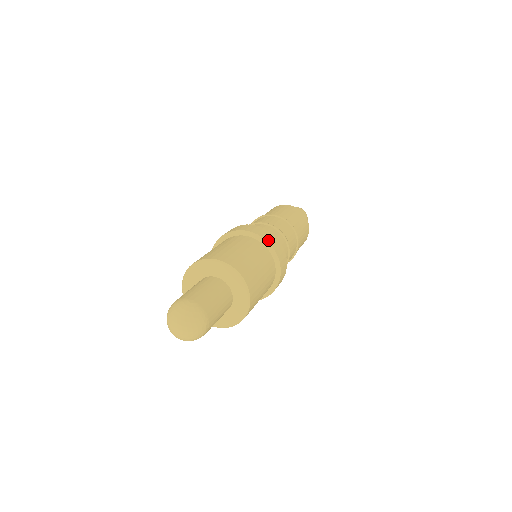
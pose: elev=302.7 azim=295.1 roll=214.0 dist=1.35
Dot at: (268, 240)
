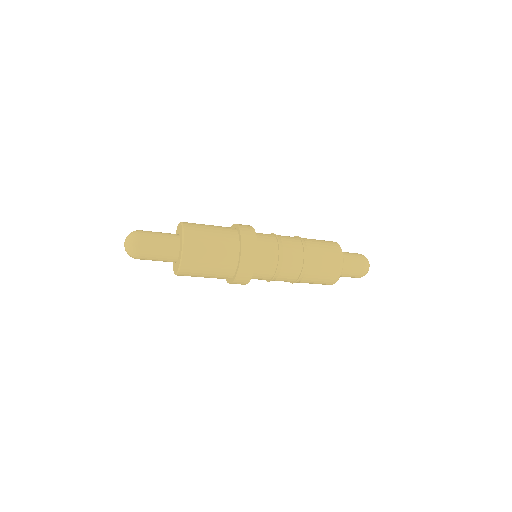
Dot at: (243, 238)
